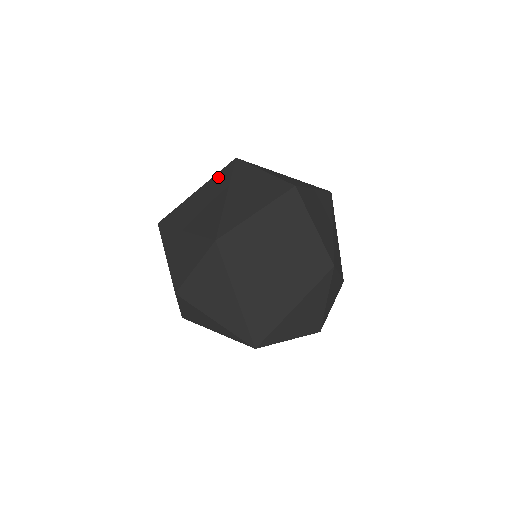
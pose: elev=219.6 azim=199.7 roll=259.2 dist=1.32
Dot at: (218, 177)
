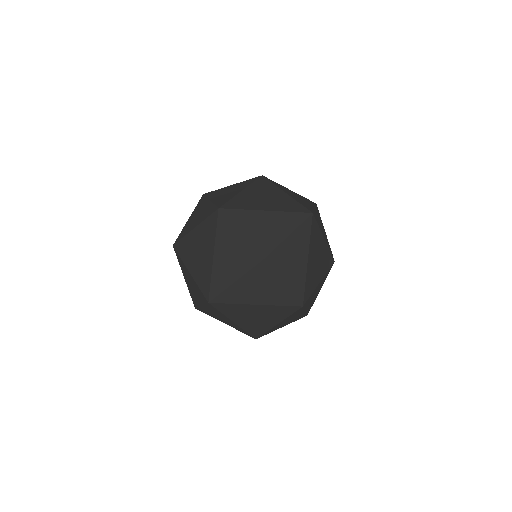
Dot at: (207, 225)
